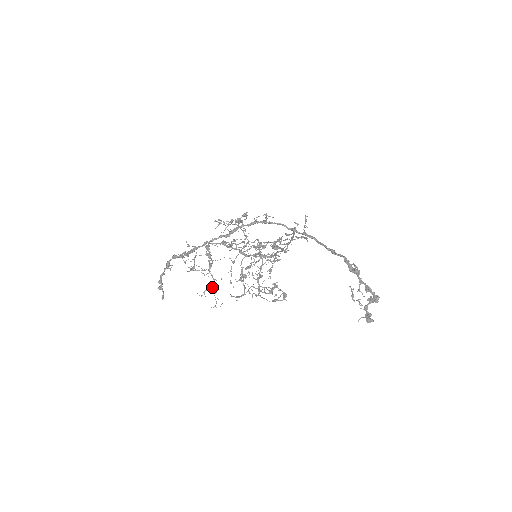
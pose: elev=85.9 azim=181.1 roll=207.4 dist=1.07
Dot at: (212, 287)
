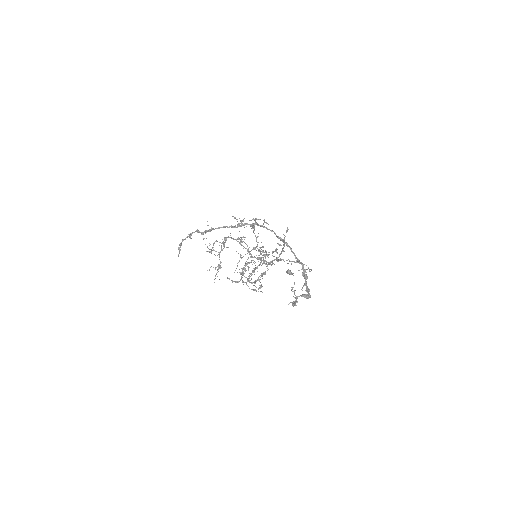
Dot at: (217, 266)
